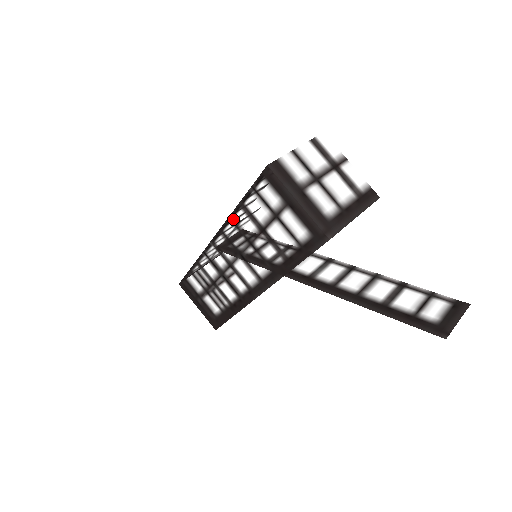
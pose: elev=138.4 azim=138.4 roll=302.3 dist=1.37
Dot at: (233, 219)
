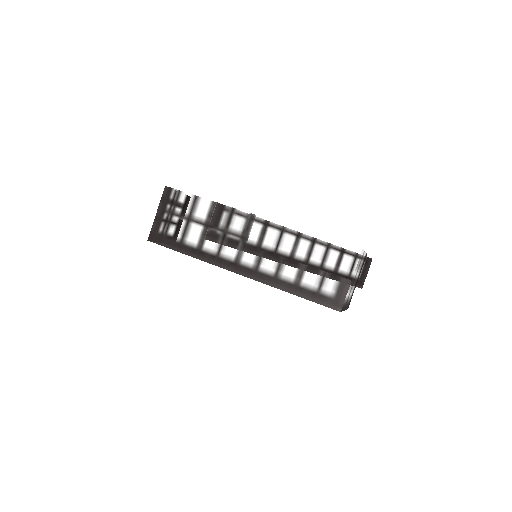
Dot at: occluded
